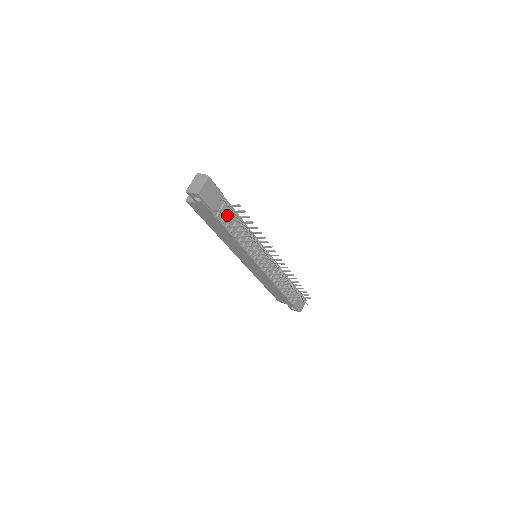
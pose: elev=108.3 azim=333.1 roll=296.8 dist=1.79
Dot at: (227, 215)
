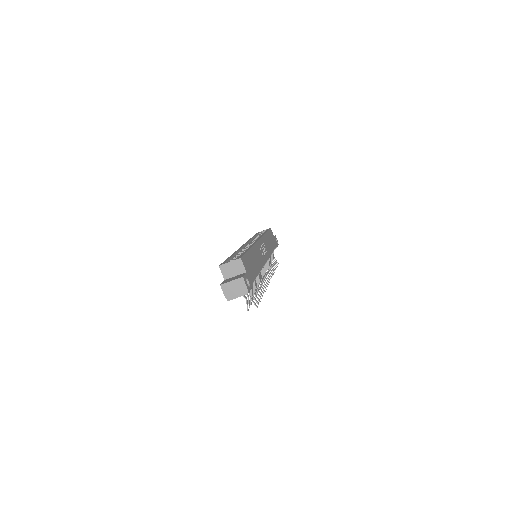
Dot at: occluded
